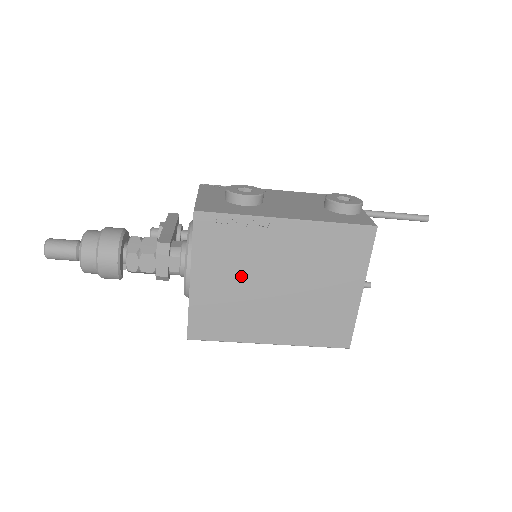
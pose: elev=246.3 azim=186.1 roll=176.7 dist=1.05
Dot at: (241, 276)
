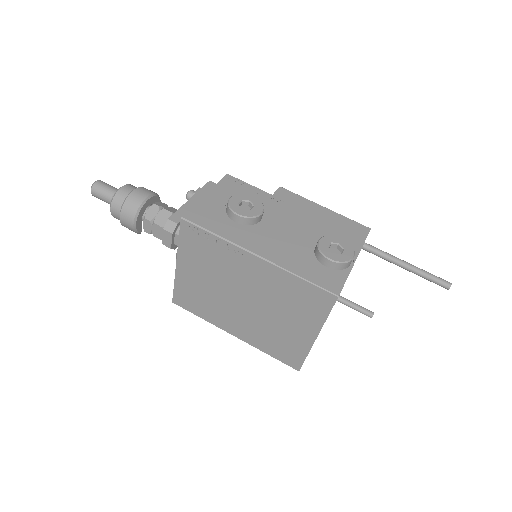
Dot at: (215, 280)
